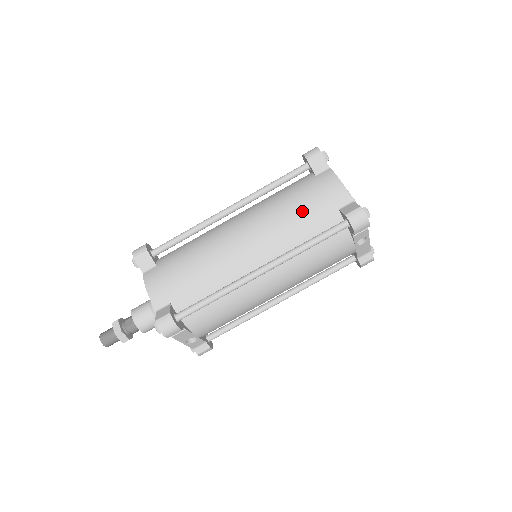
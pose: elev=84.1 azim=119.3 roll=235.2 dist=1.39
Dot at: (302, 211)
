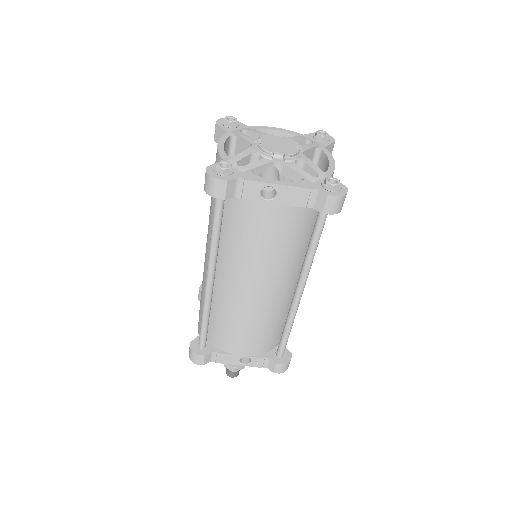
Dot at: (211, 200)
